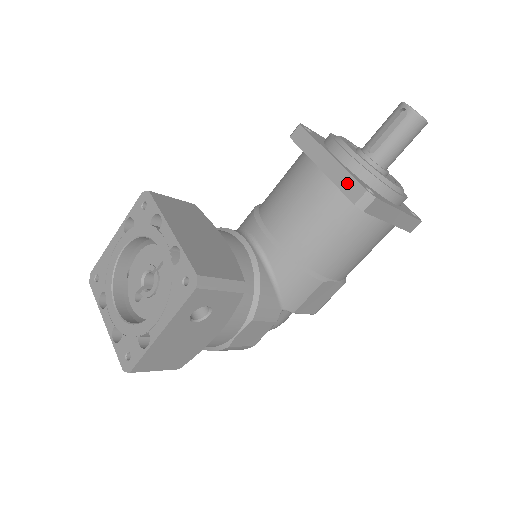
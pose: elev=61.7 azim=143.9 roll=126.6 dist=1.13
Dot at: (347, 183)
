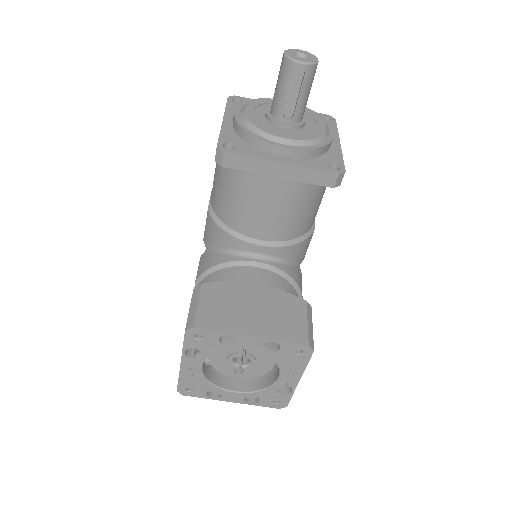
Dot at: (316, 177)
